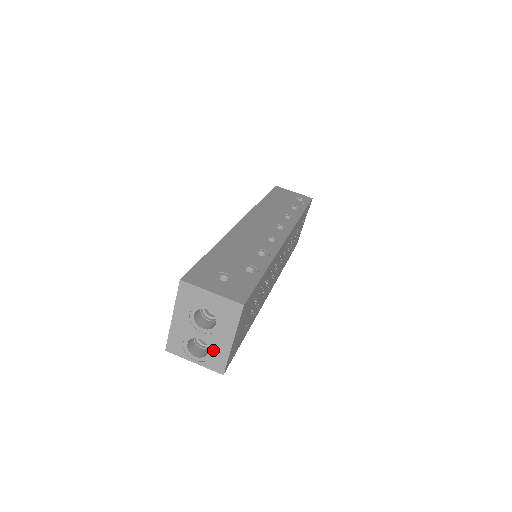
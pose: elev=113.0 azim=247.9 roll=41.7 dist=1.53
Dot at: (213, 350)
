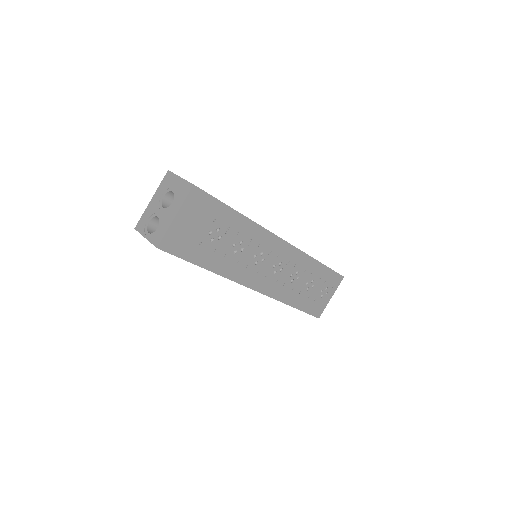
Dot at: (161, 225)
